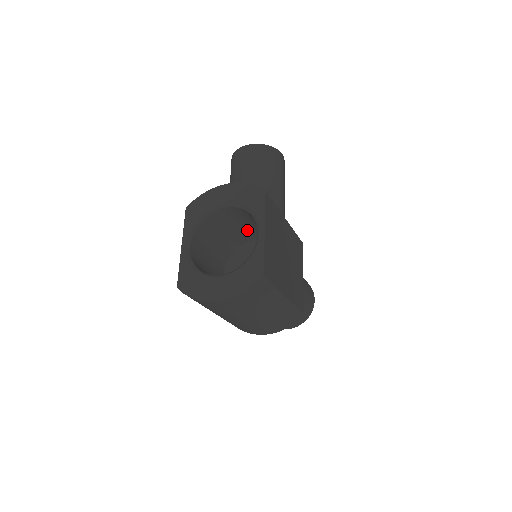
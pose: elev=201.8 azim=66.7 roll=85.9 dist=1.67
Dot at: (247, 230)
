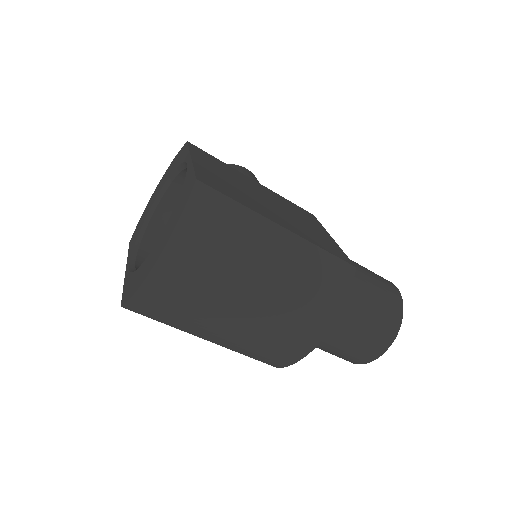
Dot at: occluded
